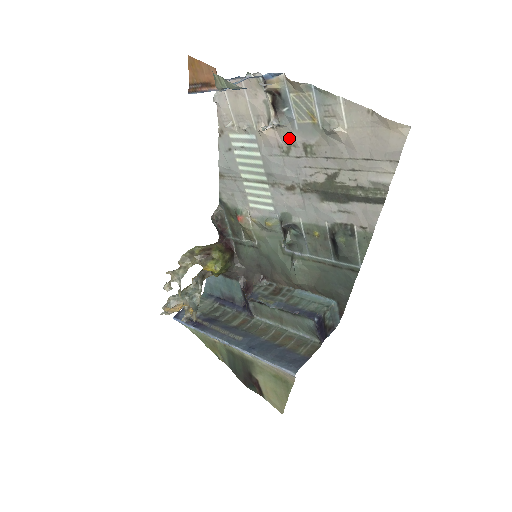
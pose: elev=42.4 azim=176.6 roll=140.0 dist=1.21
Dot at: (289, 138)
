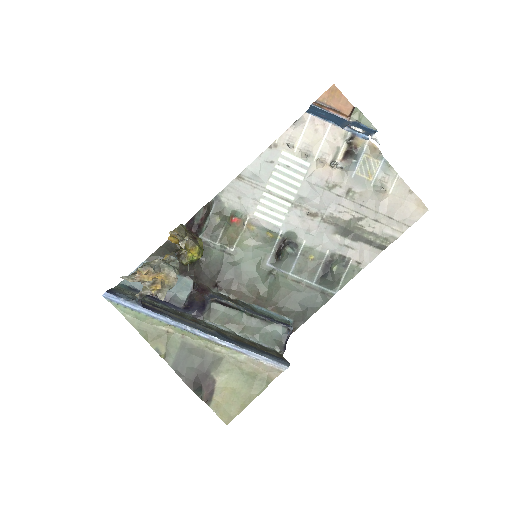
Dot at: (341, 180)
